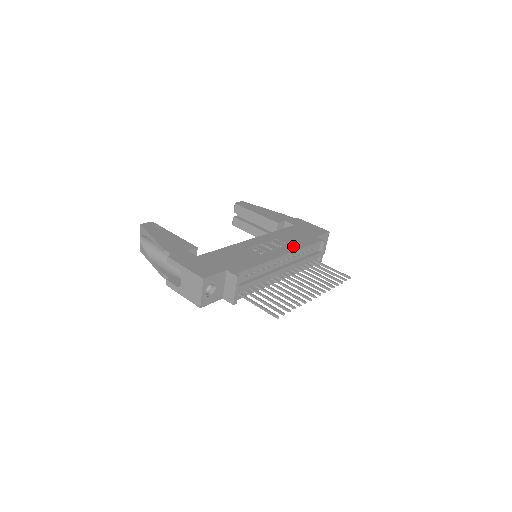
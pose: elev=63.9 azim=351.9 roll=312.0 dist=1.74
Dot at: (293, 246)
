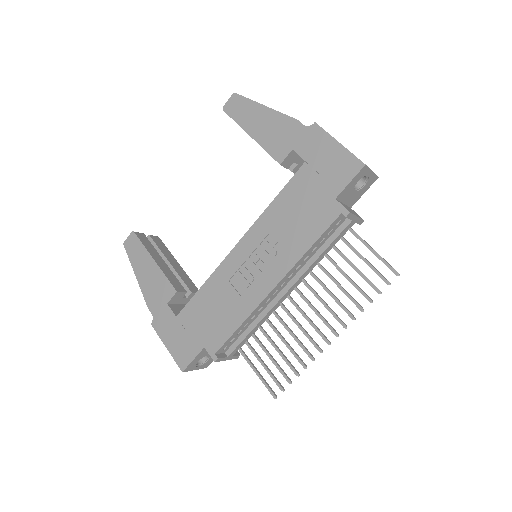
Dot at: (291, 252)
